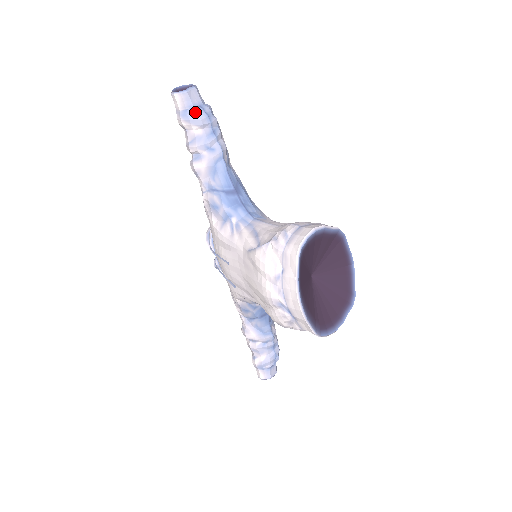
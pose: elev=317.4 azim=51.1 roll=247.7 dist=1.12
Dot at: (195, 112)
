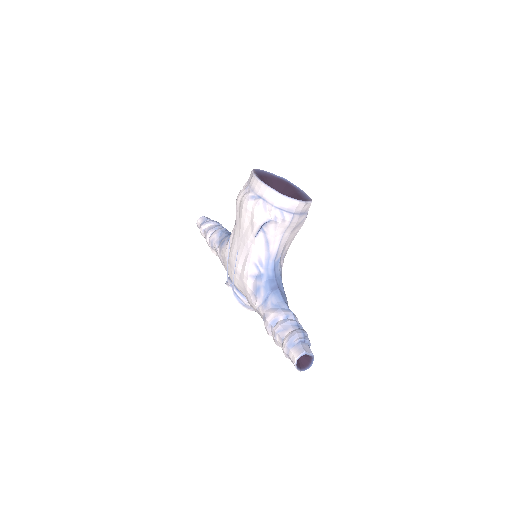
Dot at: (208, 220)
